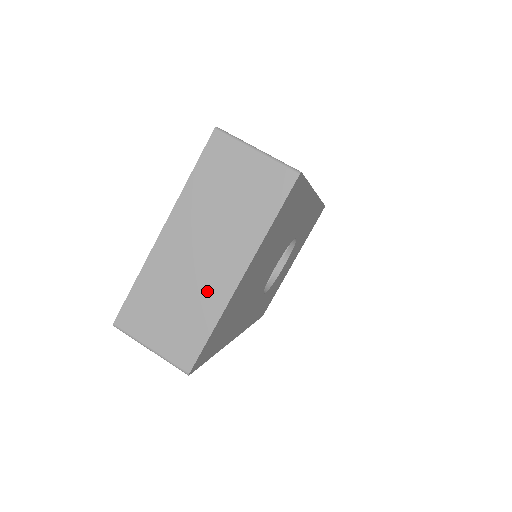
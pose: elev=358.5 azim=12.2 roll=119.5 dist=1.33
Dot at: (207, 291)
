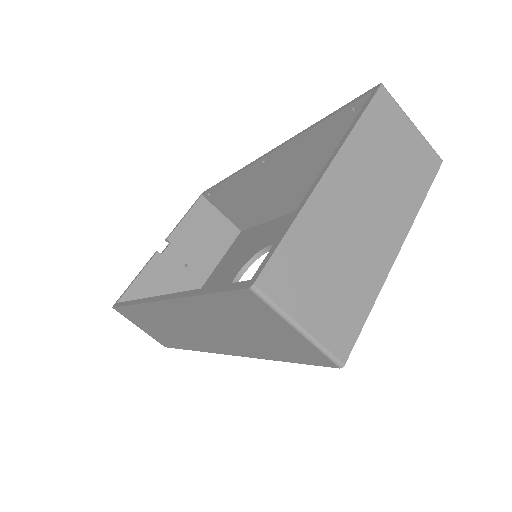
Dot at: (368, 259)
